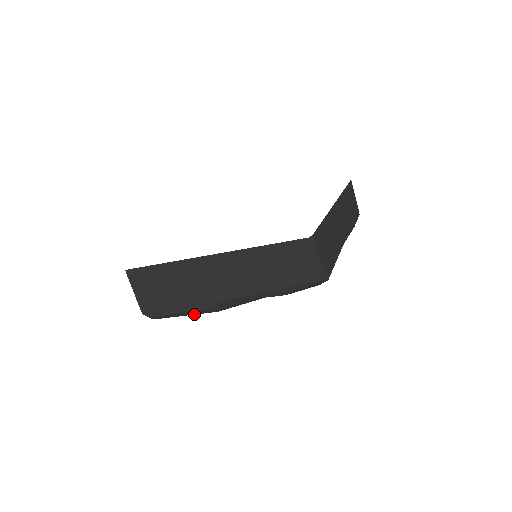
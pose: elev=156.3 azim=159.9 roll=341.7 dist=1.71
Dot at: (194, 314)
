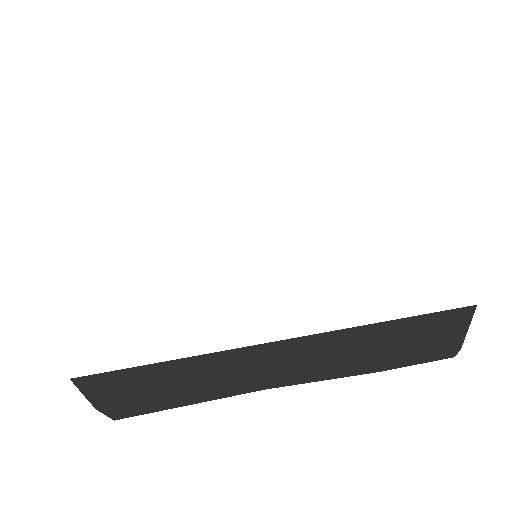
Dot at: occluded
